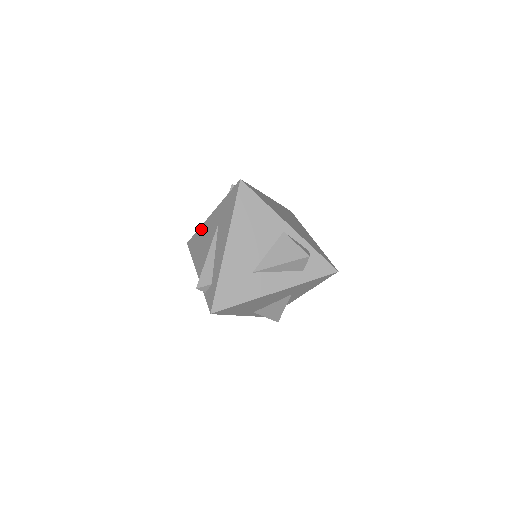
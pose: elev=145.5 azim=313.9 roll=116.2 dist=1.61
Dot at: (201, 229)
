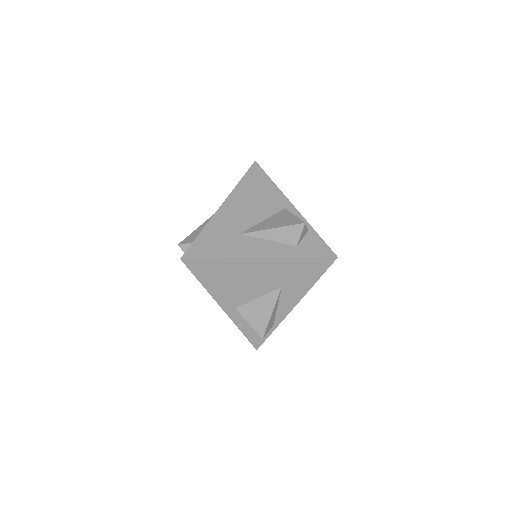
Dot at: occluded
